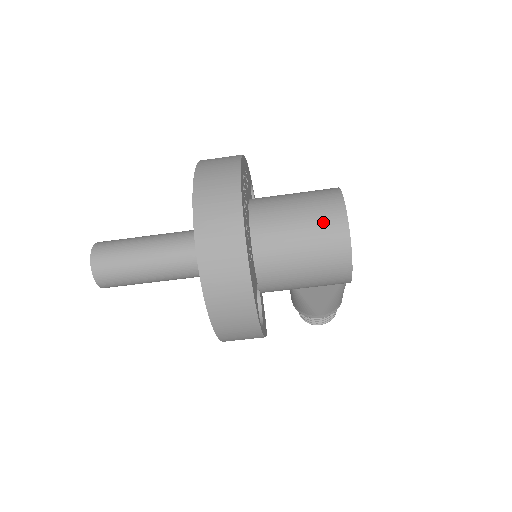
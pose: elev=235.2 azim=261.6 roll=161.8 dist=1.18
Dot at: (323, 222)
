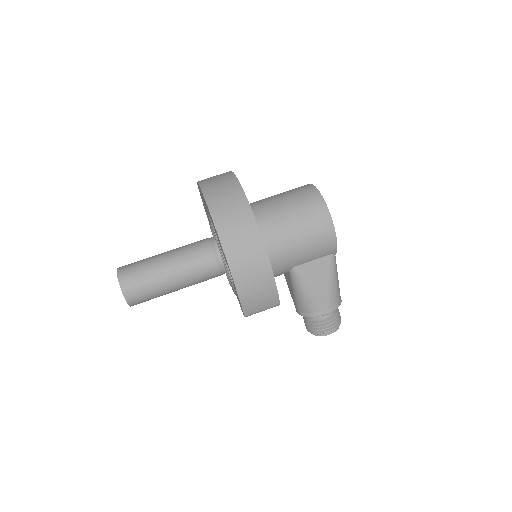
Dot at: (300, 194)
